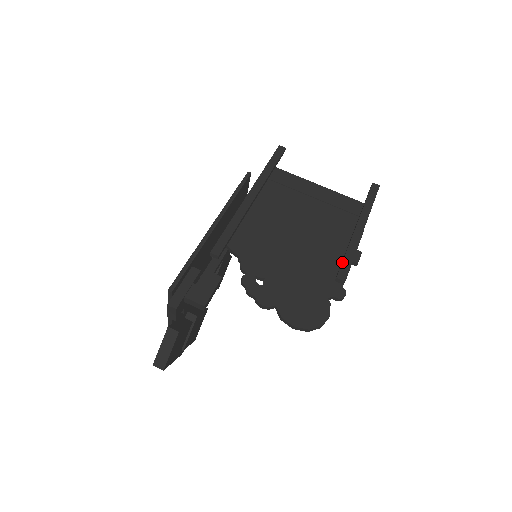
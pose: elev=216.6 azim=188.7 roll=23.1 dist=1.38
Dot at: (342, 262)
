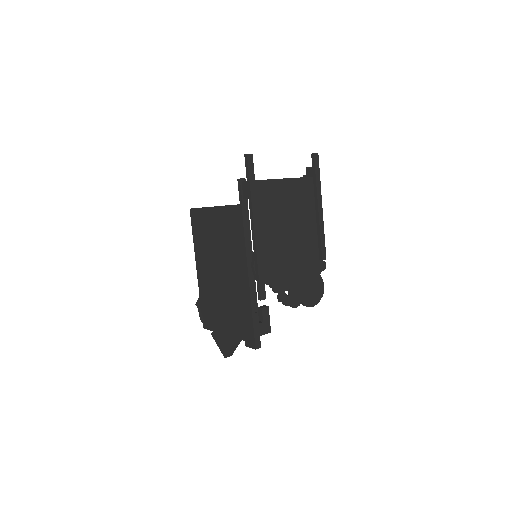
Dot at: (321, 246)
